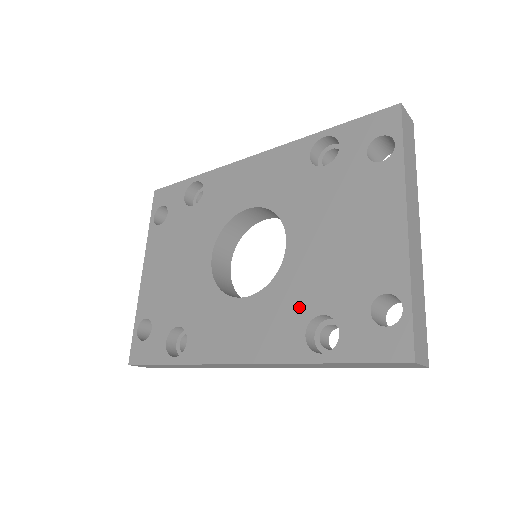
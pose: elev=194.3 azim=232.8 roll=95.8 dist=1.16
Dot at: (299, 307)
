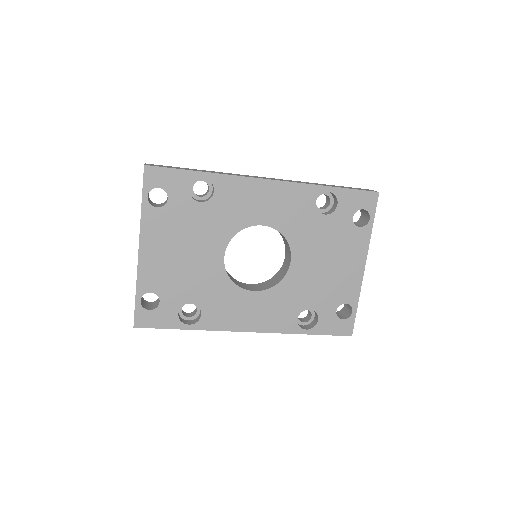
Dot at: (296, 303)
